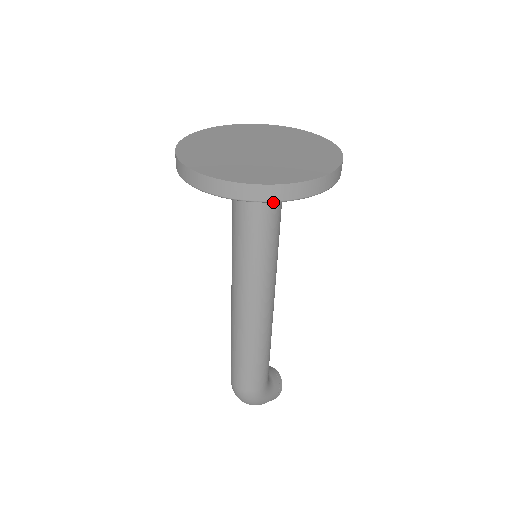
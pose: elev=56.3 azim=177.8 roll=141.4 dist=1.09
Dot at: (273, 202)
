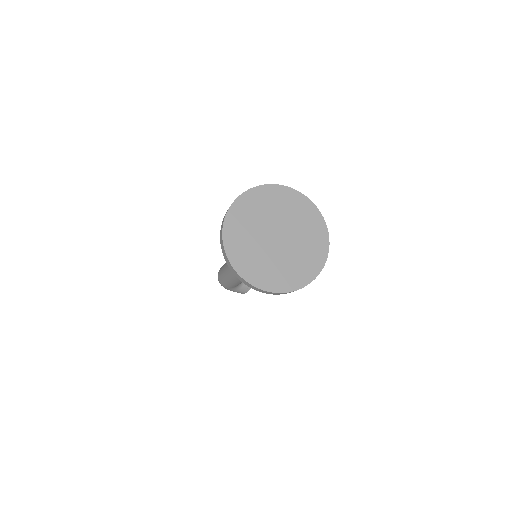
Dot at: occluded
